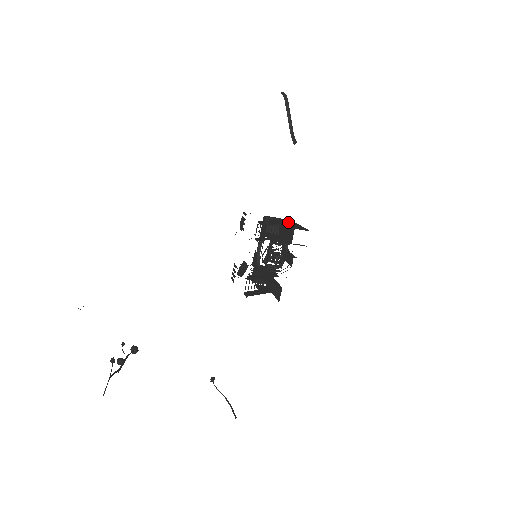
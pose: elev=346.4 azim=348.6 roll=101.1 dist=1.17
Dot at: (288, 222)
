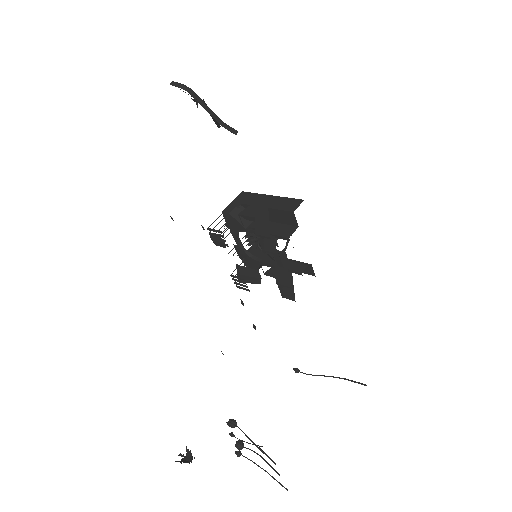
Dot at: (257, 201)
